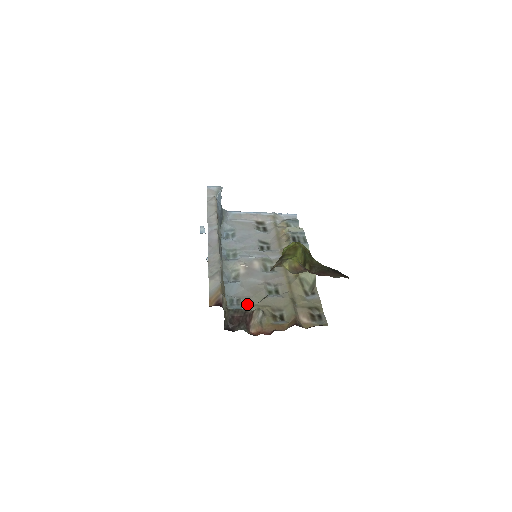
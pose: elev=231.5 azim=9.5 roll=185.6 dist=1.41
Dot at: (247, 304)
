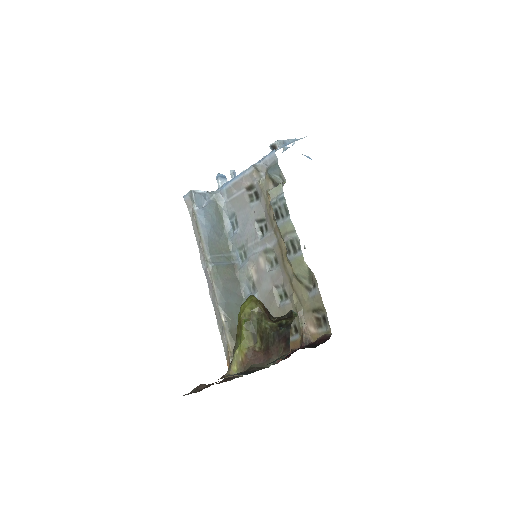
Dot at: occluded
